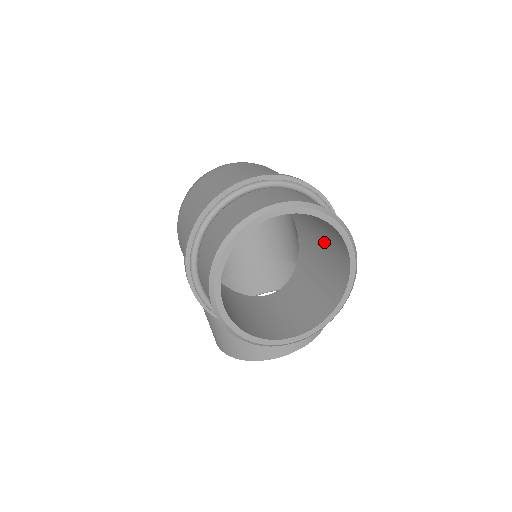
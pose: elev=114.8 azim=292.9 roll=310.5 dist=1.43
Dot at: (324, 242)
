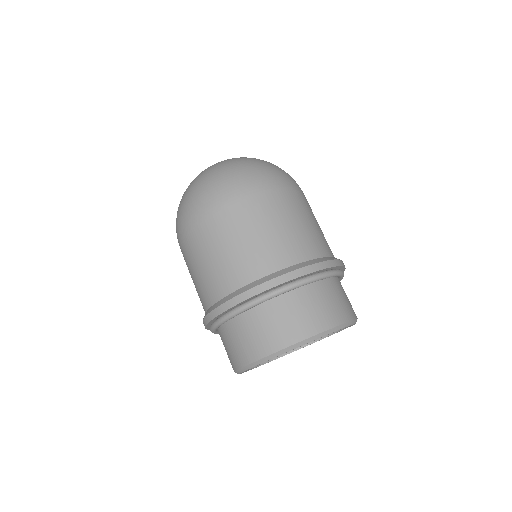
Dot at: occluded
